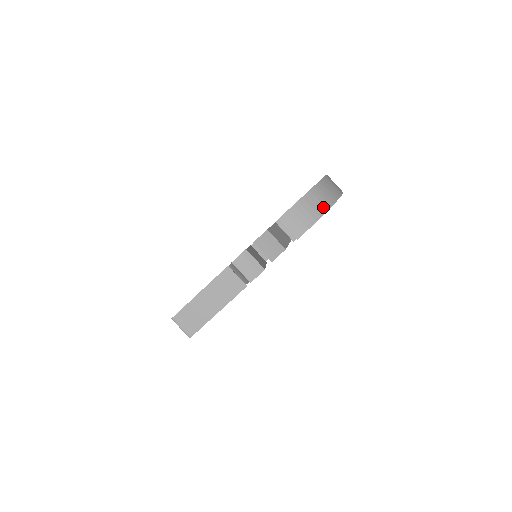
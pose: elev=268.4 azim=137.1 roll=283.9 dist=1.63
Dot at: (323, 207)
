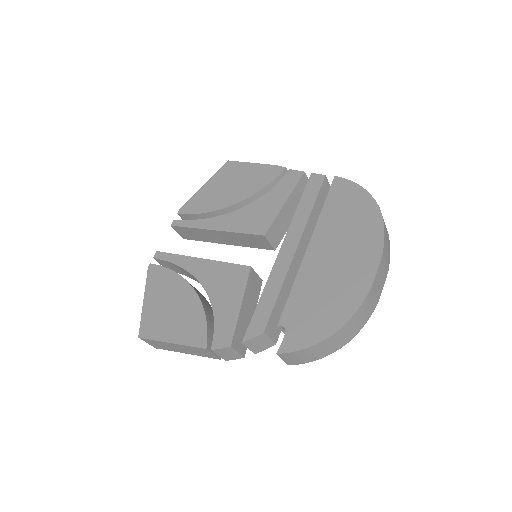
Dot at: (335, 348)
